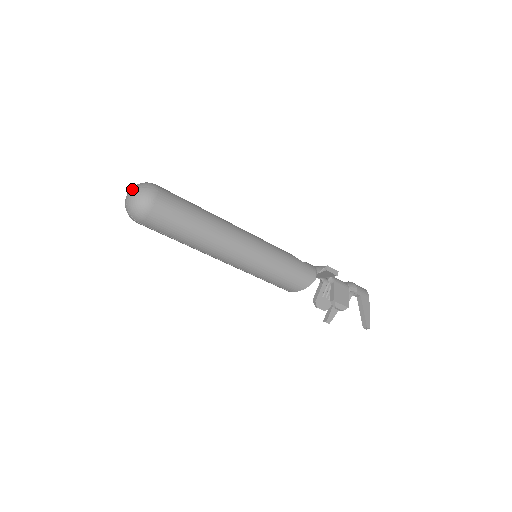
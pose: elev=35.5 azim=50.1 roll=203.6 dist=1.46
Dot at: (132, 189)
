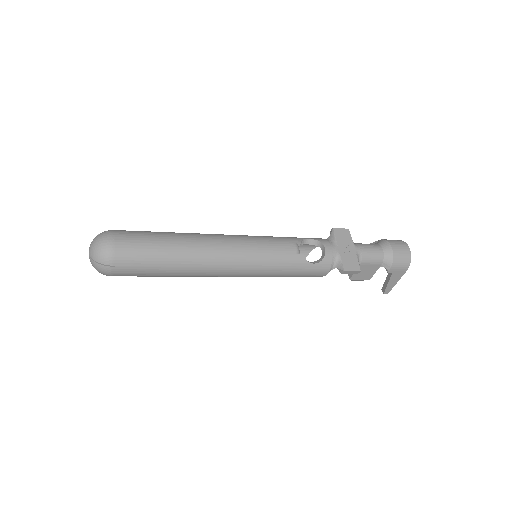
Dot at: (90, 255)
